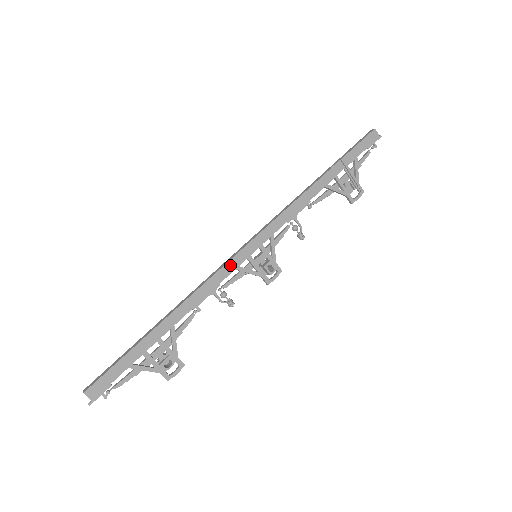
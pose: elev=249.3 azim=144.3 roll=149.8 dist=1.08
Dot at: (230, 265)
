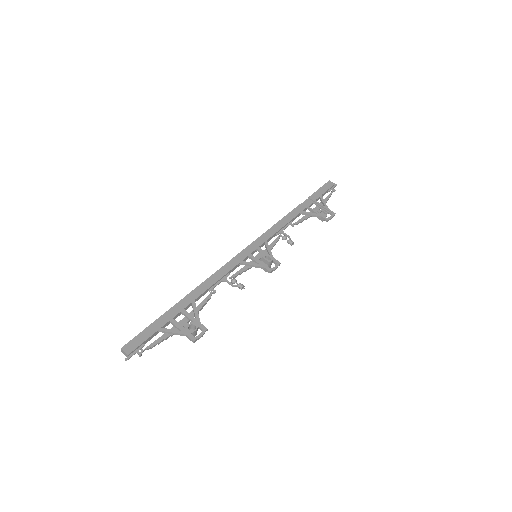
Dot at: (235, 260)
